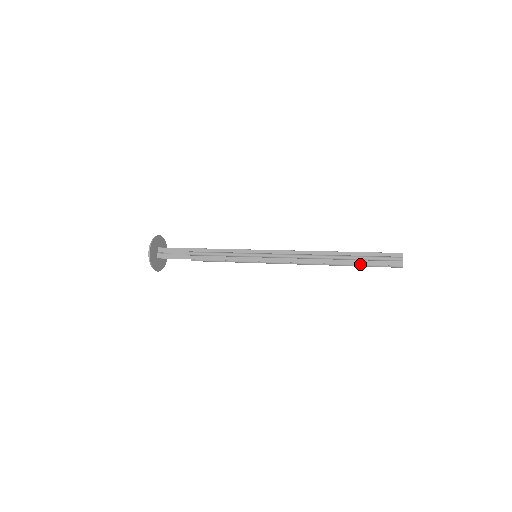
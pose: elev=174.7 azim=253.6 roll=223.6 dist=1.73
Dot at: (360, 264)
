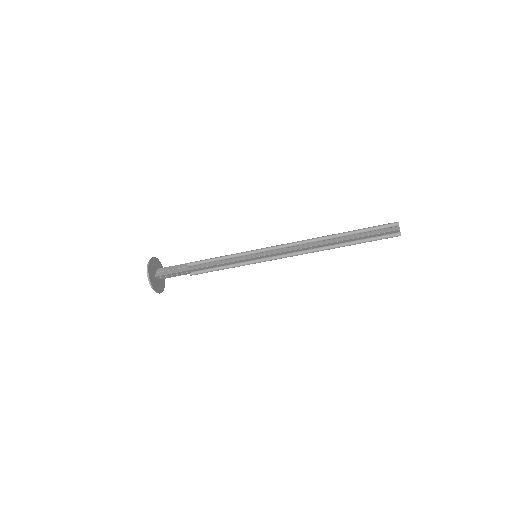
Dot at: (359, 237)
